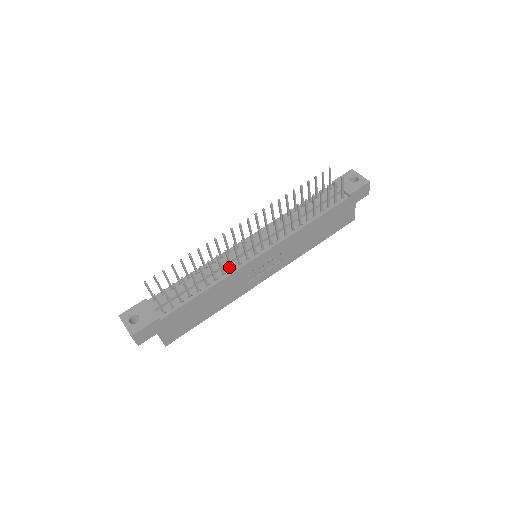
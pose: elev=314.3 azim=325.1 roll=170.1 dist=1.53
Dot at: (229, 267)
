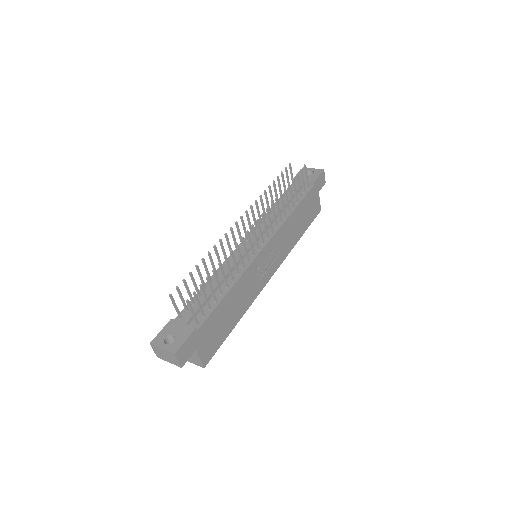
Dot at: (240, 266)
